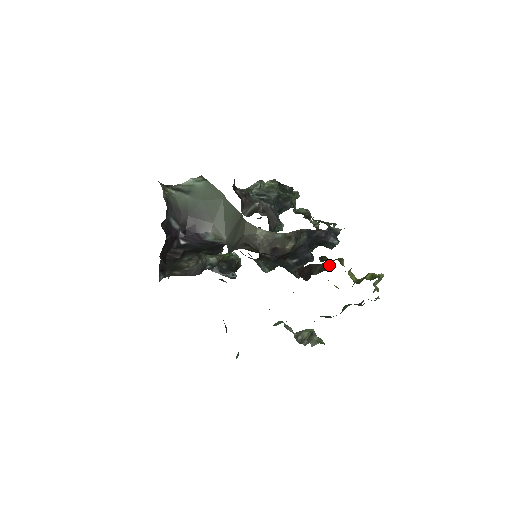
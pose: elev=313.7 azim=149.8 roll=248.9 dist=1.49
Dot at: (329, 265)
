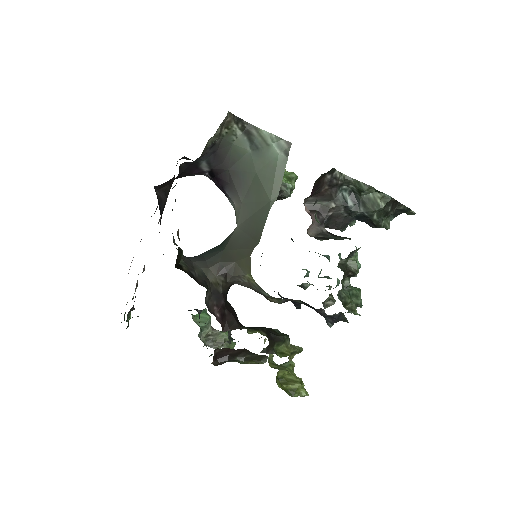
Dot at: (265, 359)
